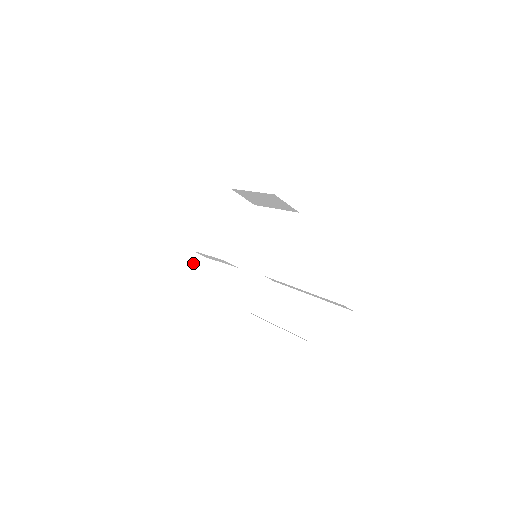
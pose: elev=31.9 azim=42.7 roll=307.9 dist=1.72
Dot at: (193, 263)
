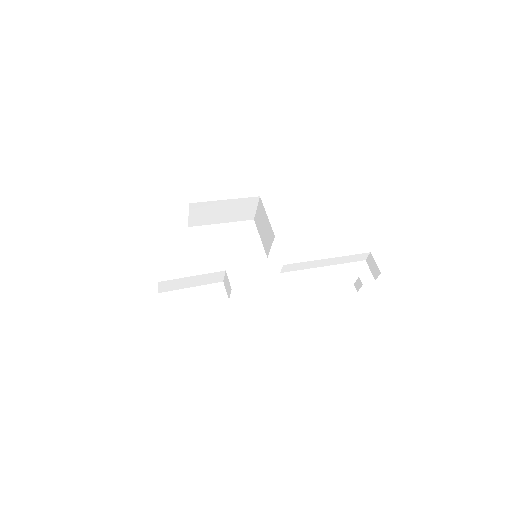
Dot at: occluded
